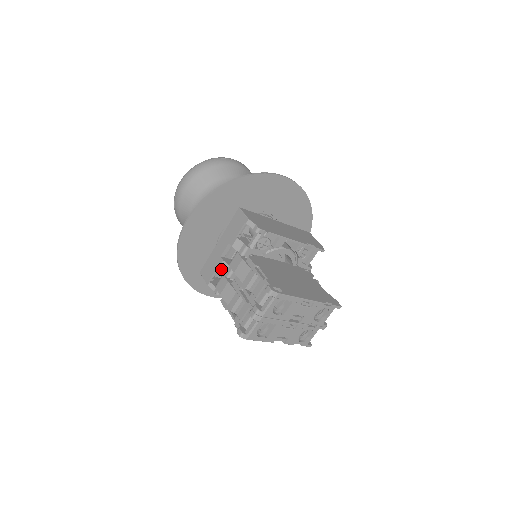
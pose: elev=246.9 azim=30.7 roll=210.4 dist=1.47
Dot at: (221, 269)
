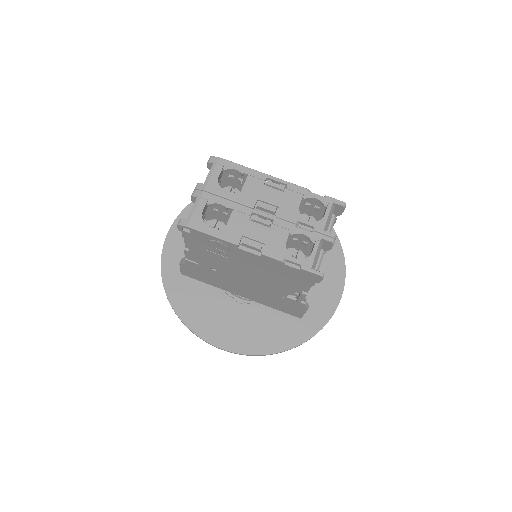
Dot at: occluded
